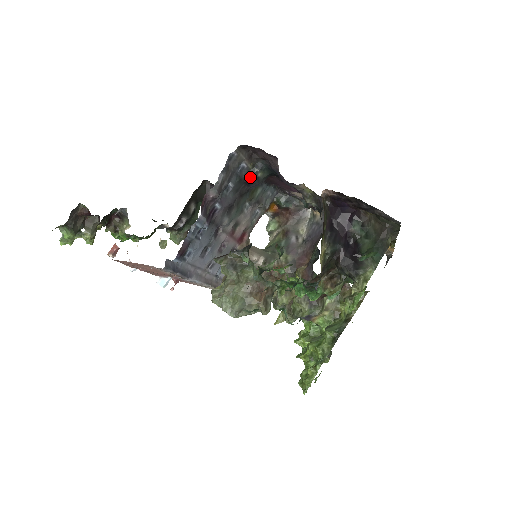
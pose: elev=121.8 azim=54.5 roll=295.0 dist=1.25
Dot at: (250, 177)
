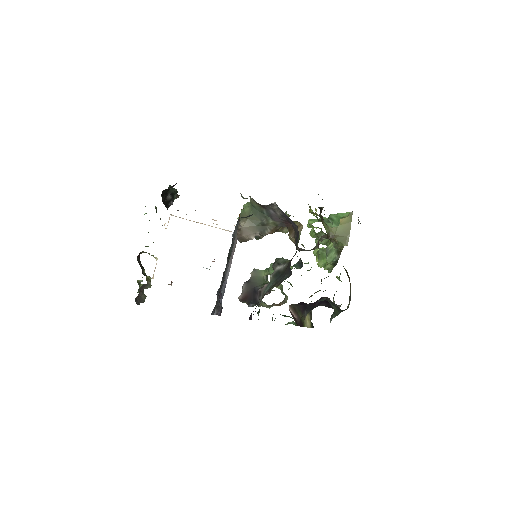
Dot at: occluded
